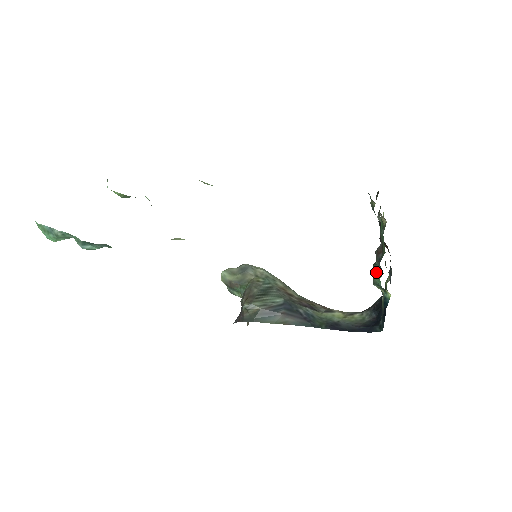
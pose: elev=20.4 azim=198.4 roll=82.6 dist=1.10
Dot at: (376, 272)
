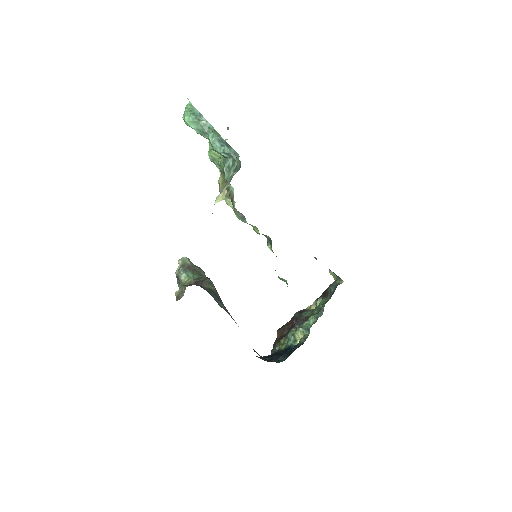
Dot at: (316, 317)
